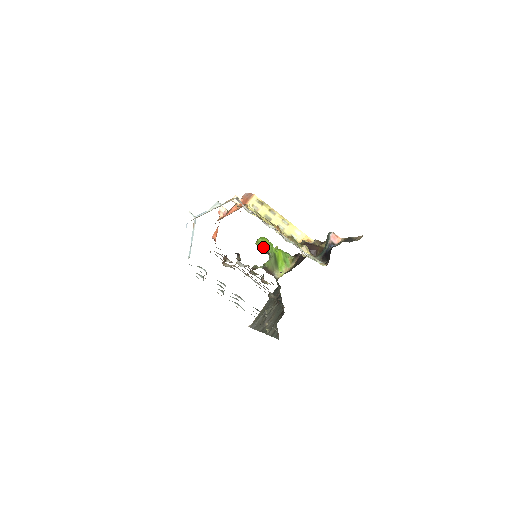
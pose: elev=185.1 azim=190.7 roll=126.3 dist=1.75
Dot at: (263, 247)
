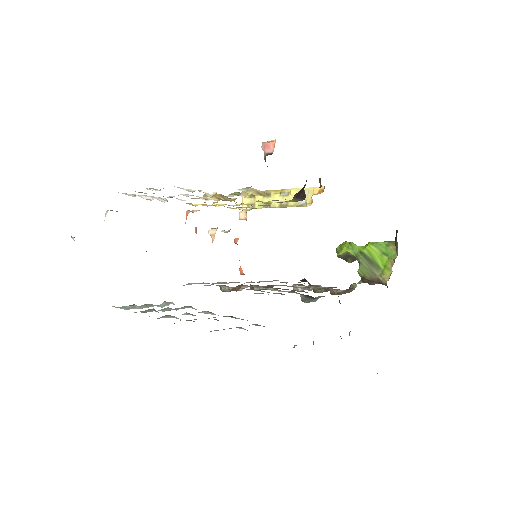
Dot at: (342, 254)
